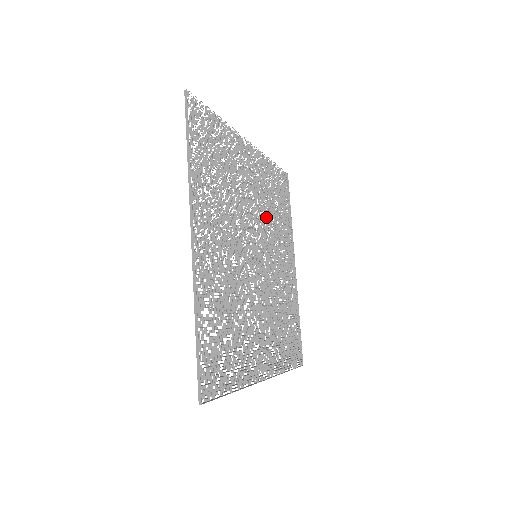
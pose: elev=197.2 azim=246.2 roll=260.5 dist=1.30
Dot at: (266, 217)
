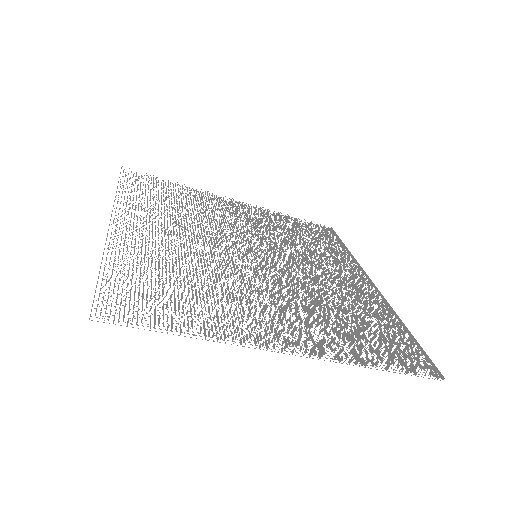
Dot at: (283, 242)
